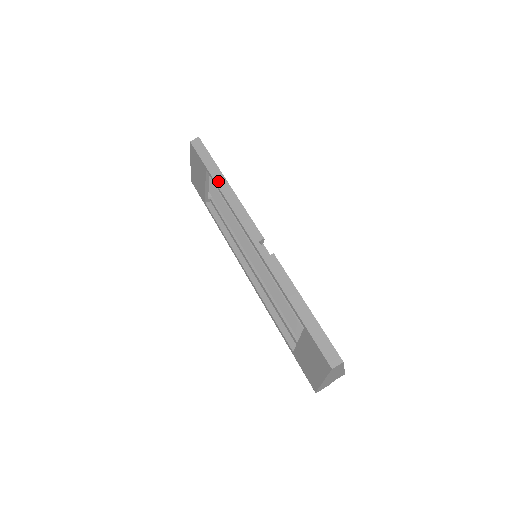
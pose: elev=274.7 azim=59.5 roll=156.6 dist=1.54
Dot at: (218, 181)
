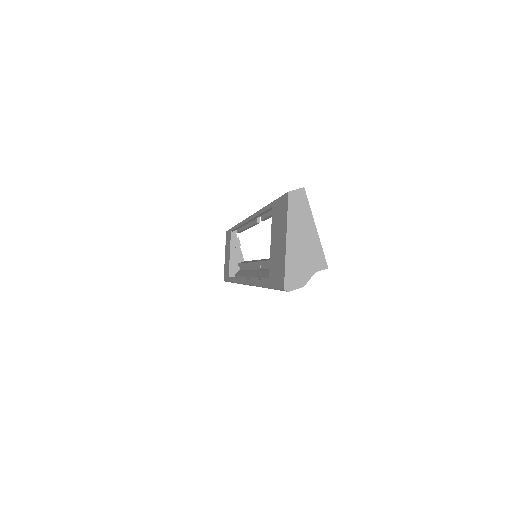
Dot at: occluded
